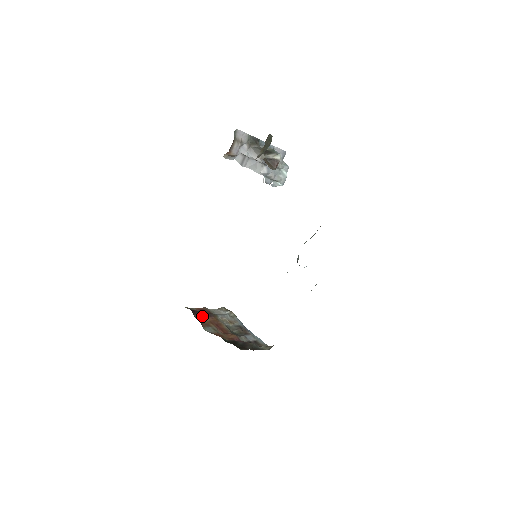
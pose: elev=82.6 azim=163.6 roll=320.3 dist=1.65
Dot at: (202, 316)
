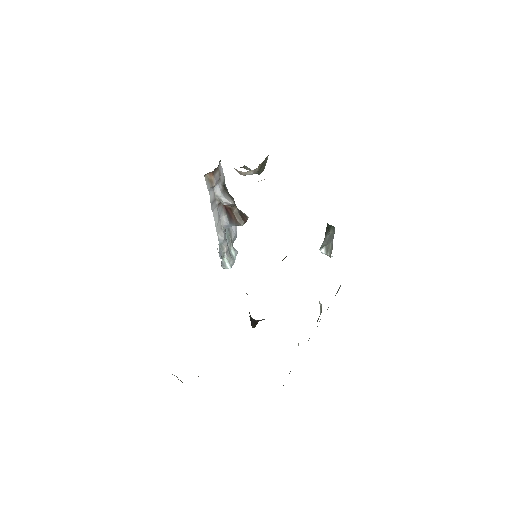
Dot at: occluded
